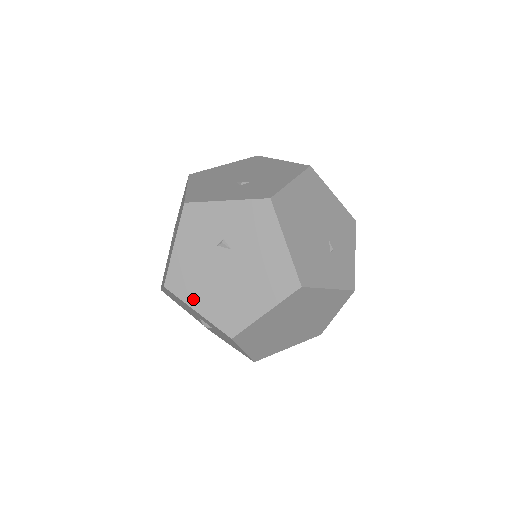
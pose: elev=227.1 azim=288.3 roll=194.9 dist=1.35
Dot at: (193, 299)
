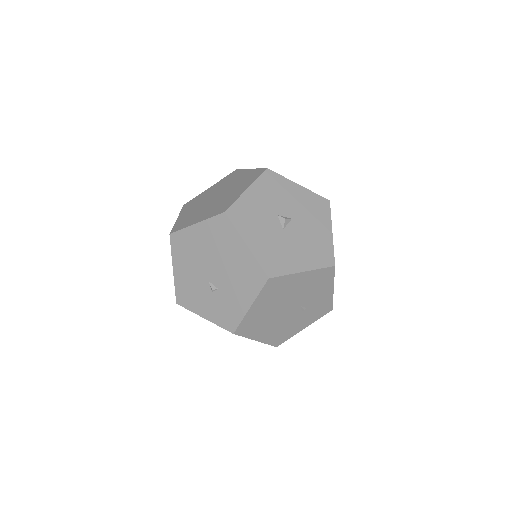
Dot at: occluded
